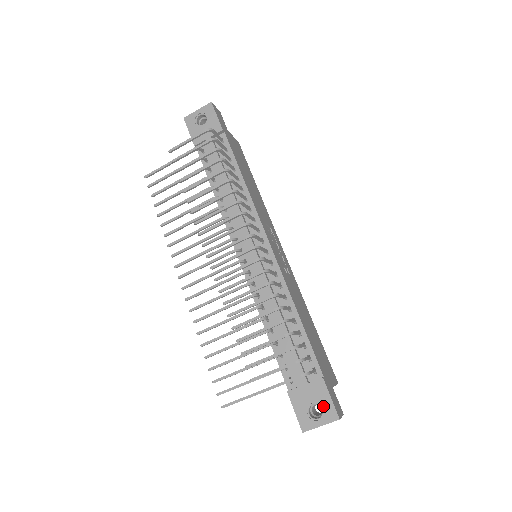
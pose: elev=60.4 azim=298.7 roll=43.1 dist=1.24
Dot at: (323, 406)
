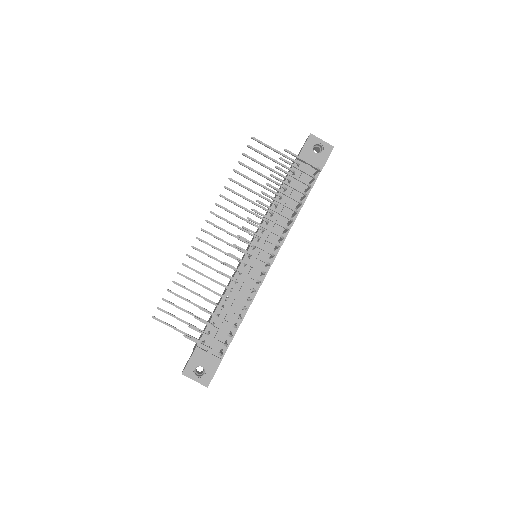
Dot at: (207, 373)
